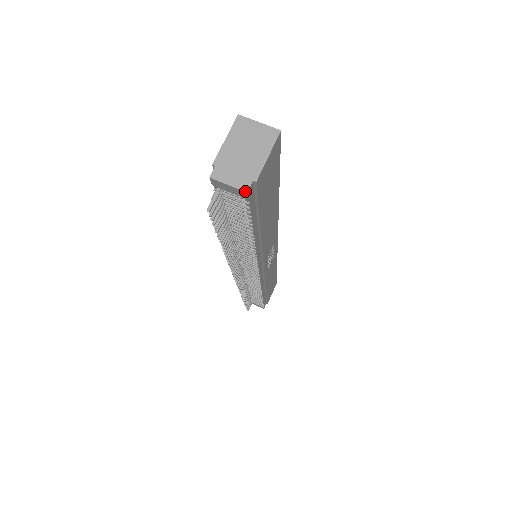
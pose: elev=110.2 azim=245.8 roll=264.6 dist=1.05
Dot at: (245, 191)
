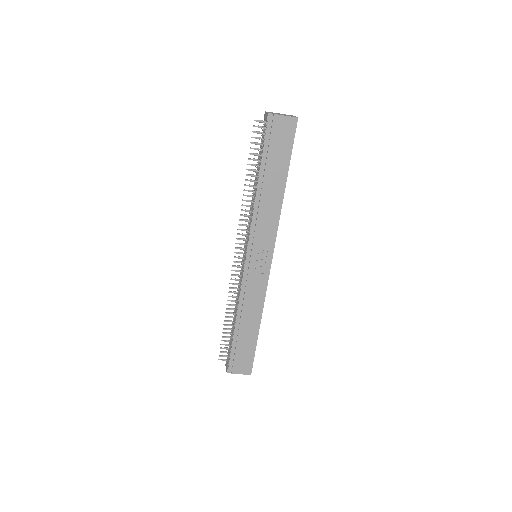
Dot at: (268, 113)
